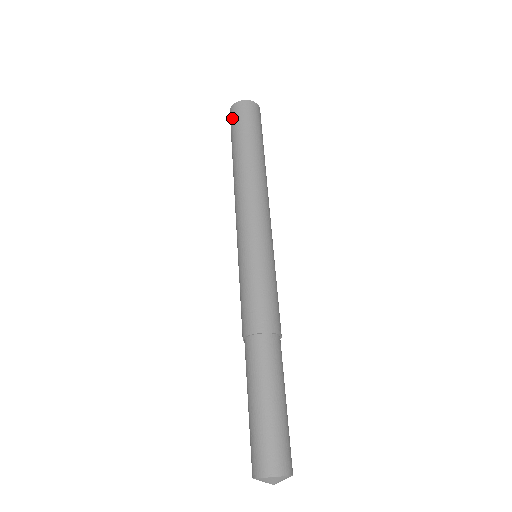
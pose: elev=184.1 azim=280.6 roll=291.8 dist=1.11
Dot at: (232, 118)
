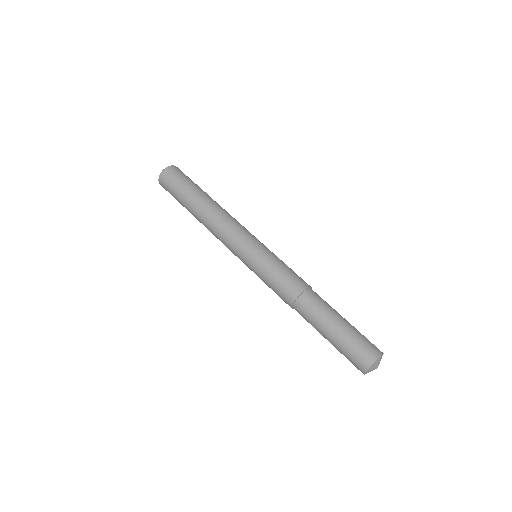
Dot at: (172, 176)
